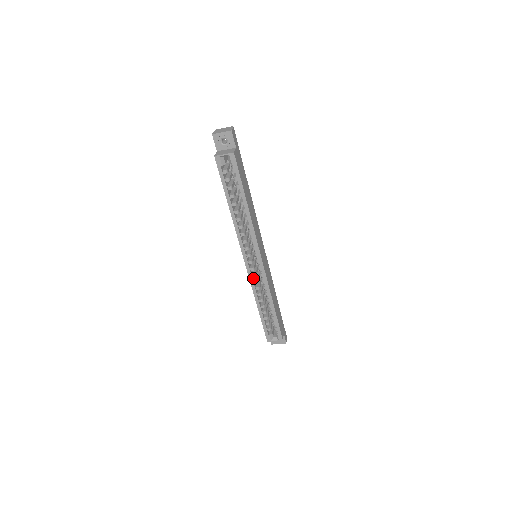
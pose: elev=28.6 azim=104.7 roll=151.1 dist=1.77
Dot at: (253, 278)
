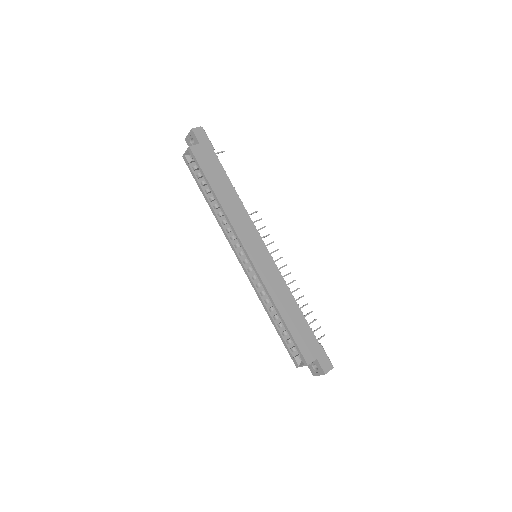
Dot at: (256, 281)
